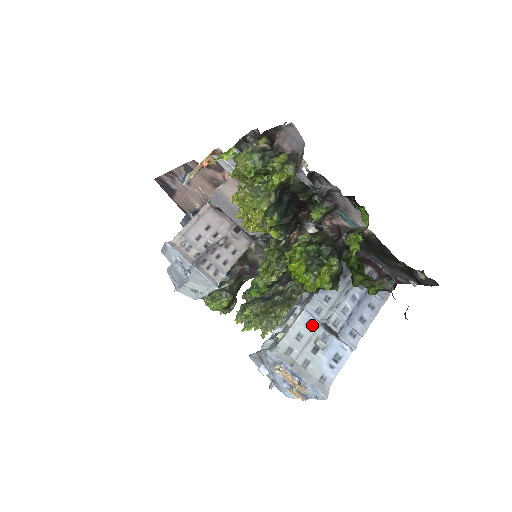
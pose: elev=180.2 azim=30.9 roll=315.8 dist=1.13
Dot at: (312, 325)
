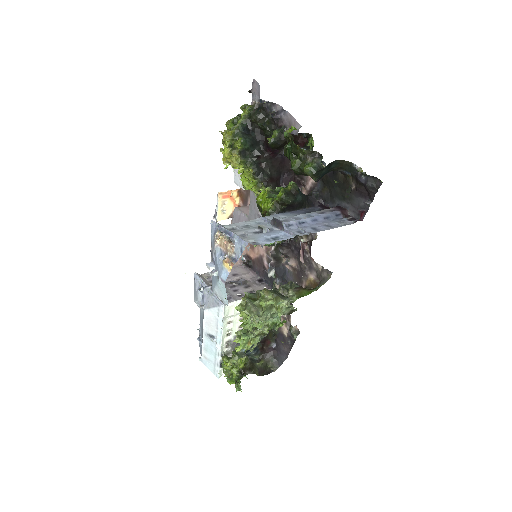
Dot at: (262, 224)
